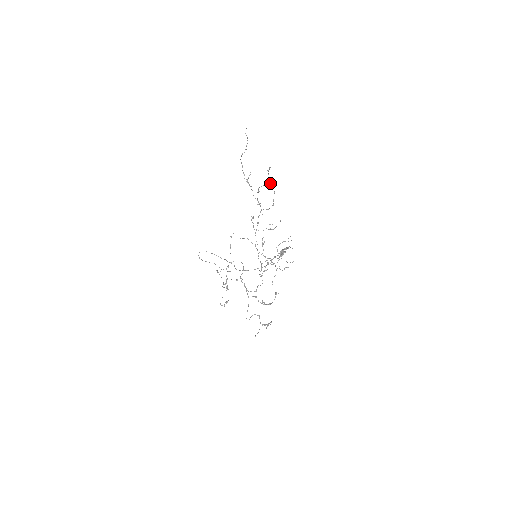
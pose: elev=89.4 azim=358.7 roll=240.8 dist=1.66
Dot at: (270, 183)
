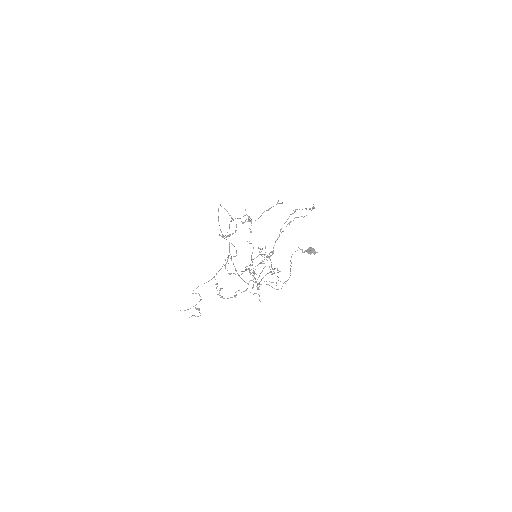
Dot at: (277, 268)
